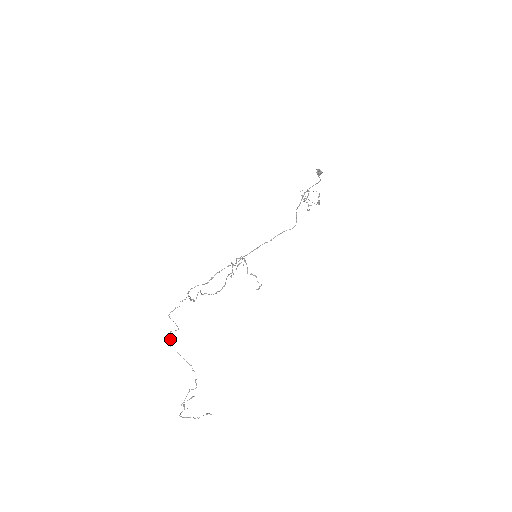
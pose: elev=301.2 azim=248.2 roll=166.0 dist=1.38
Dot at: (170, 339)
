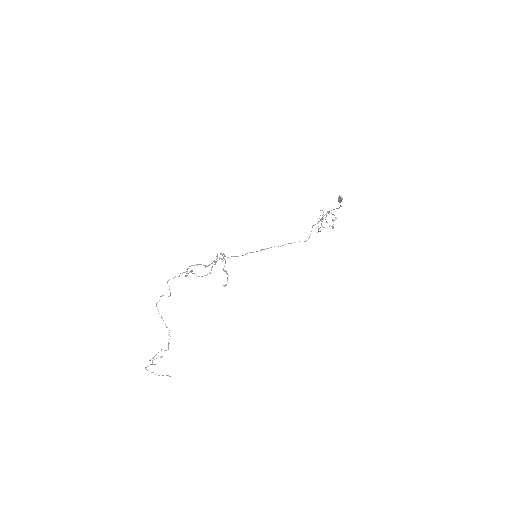
Dot at: occluded
